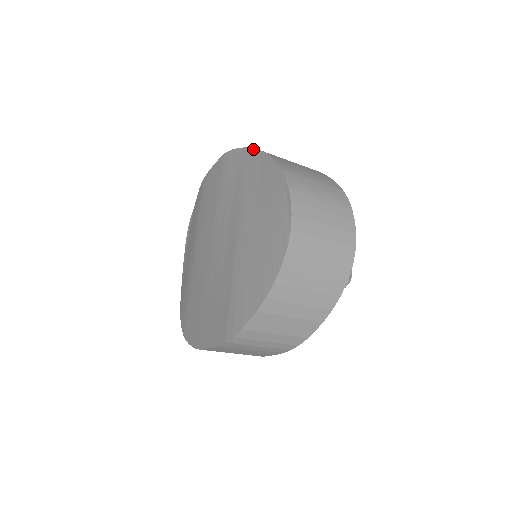
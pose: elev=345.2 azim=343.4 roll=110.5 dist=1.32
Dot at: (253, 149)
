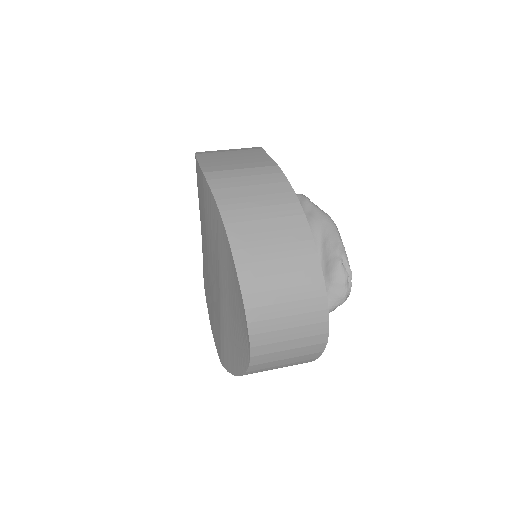
Dot at: (222, 222)
